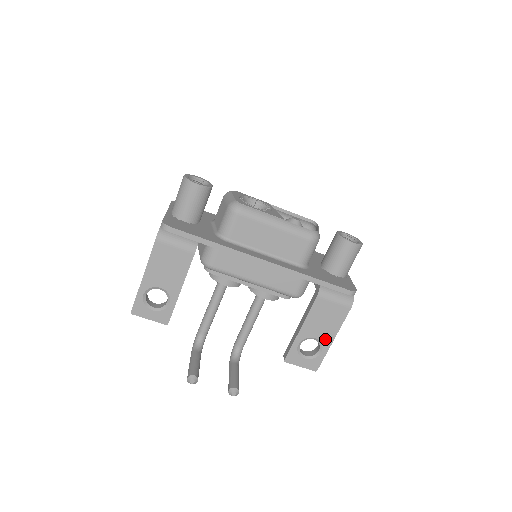
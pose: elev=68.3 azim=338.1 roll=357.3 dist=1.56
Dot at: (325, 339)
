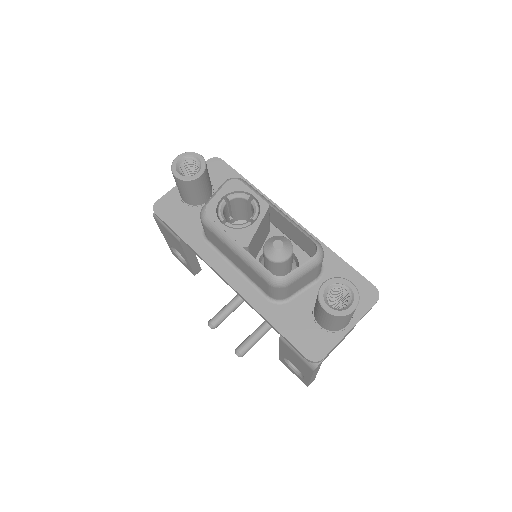
Dot at: (303, 373)
